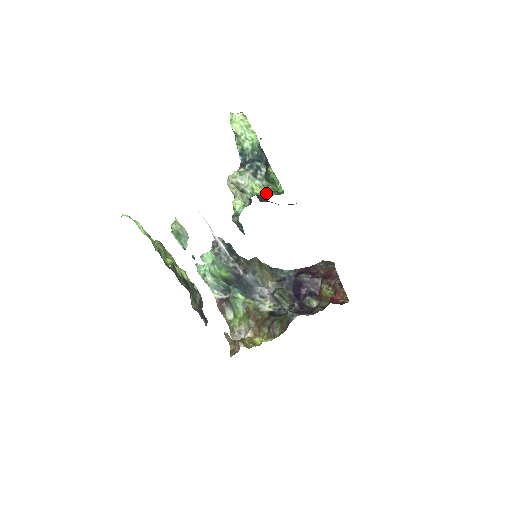
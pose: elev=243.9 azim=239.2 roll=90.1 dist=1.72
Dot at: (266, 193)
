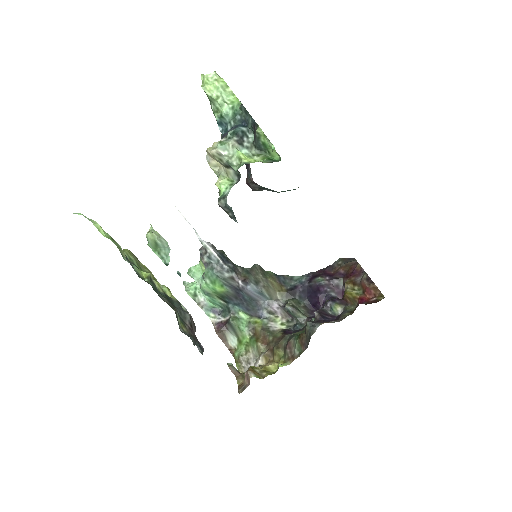
Dot at: (258, 161)
